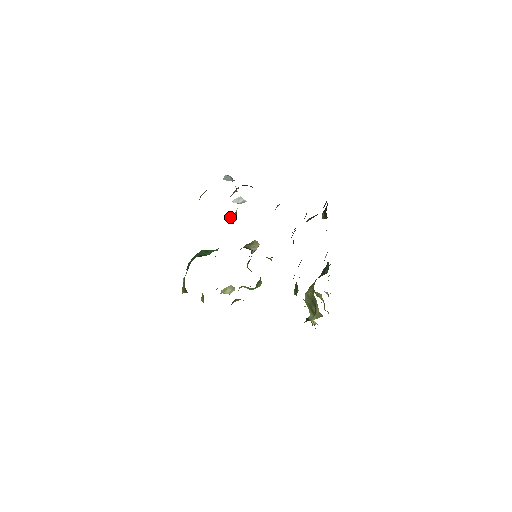
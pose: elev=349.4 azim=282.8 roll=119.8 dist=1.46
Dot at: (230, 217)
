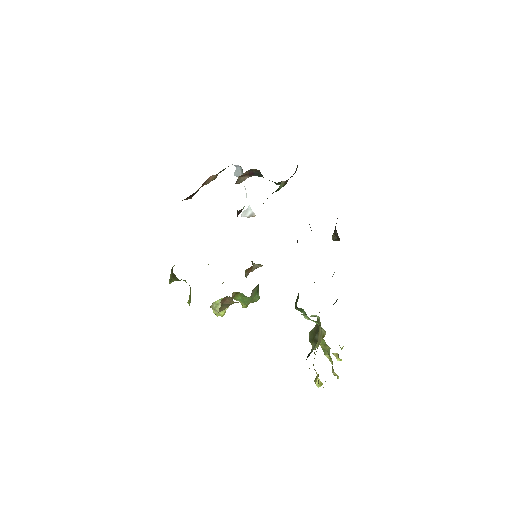
Dot at: occluded
